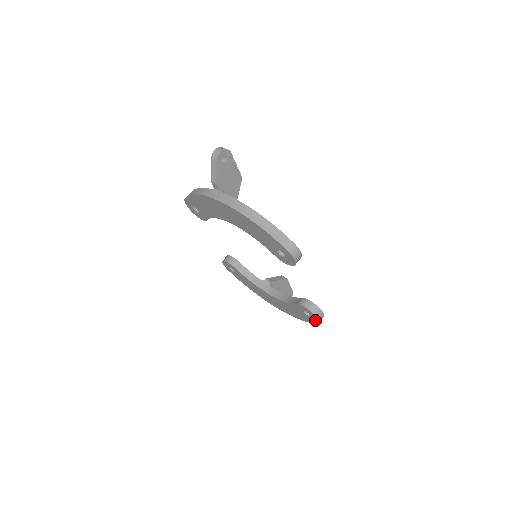
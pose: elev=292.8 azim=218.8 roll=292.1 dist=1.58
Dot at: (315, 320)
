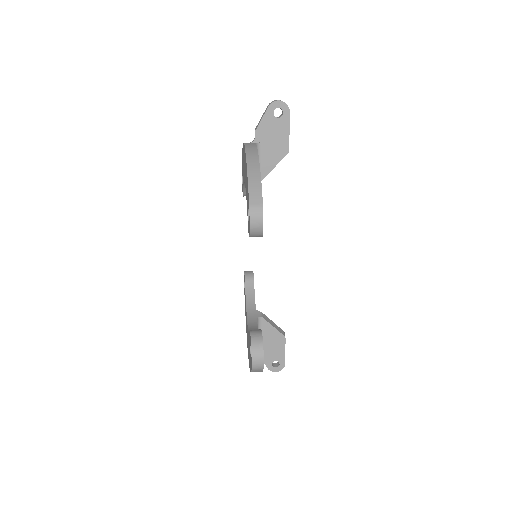
Dot at: (251, 362)
